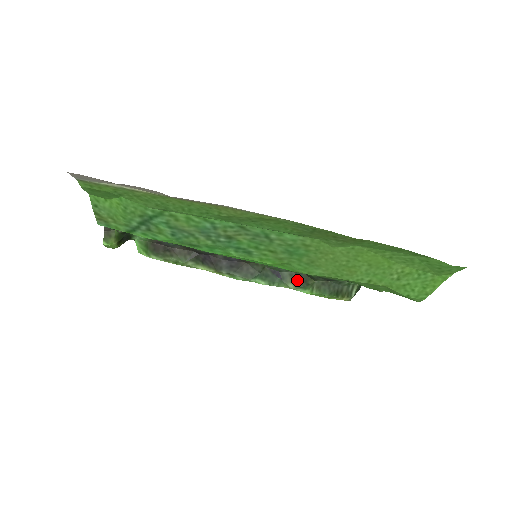
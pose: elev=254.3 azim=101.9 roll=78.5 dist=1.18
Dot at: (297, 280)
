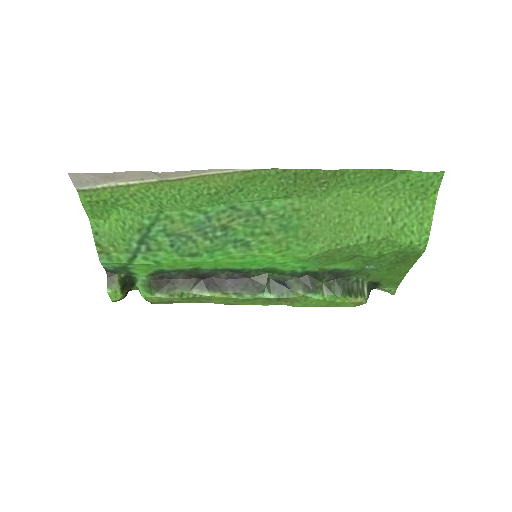
Dot at: (304, 285)
